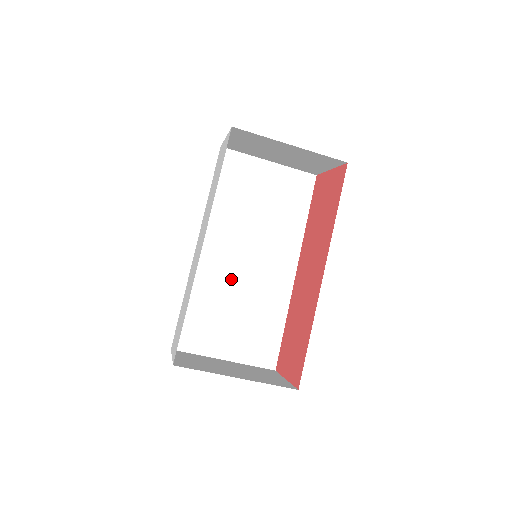
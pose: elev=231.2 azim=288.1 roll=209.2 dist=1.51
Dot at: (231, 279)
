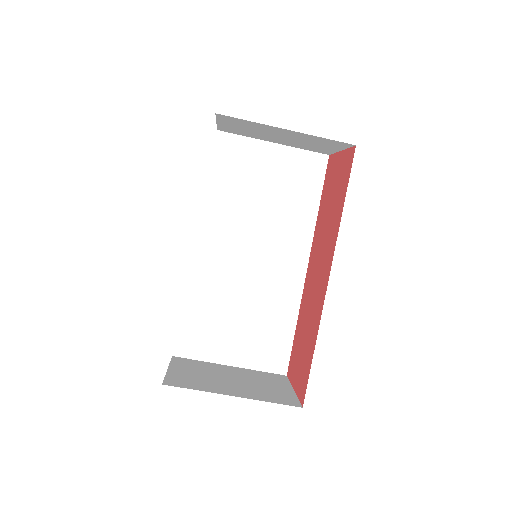
Dot at: (234, 278)
